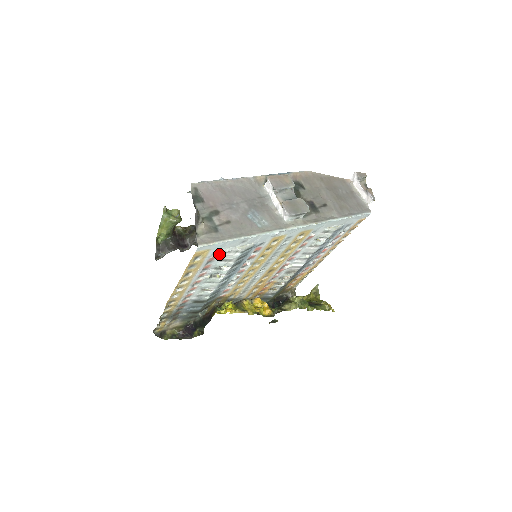
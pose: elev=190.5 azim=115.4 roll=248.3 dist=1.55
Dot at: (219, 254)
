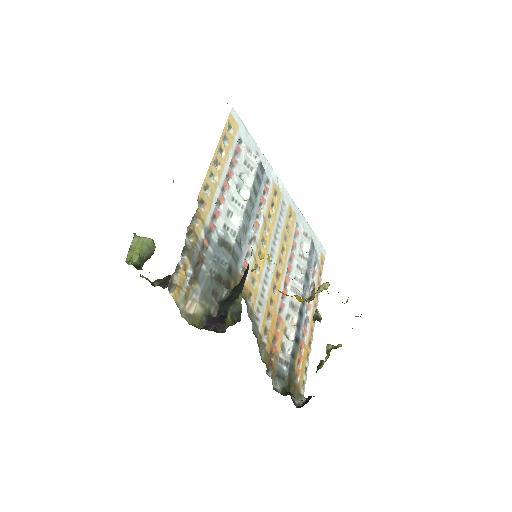
Dot at: (243, 148)
